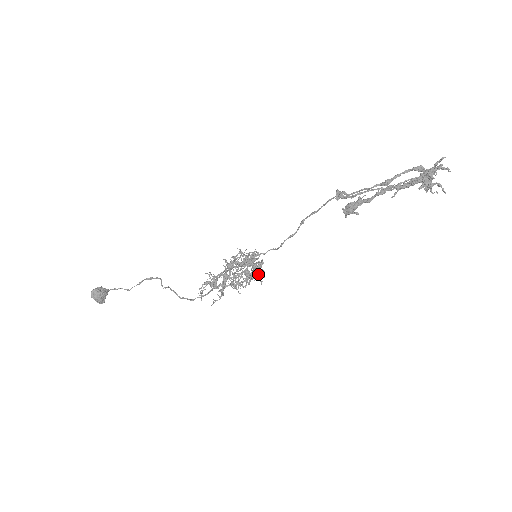
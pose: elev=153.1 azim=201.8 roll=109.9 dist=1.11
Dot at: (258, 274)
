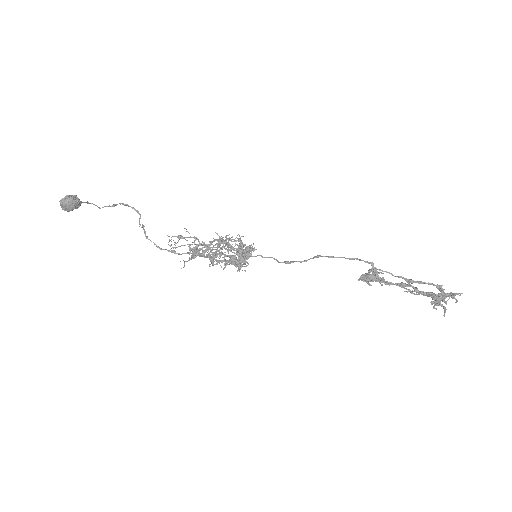
Dot at: (242, 264)
